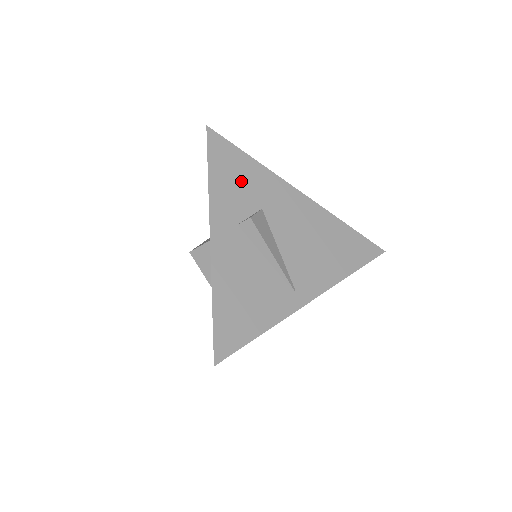
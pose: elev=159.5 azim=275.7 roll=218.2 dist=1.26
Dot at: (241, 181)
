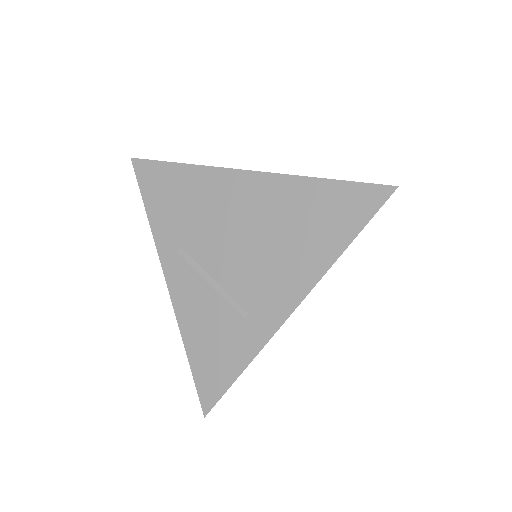
Dot at: occluded
